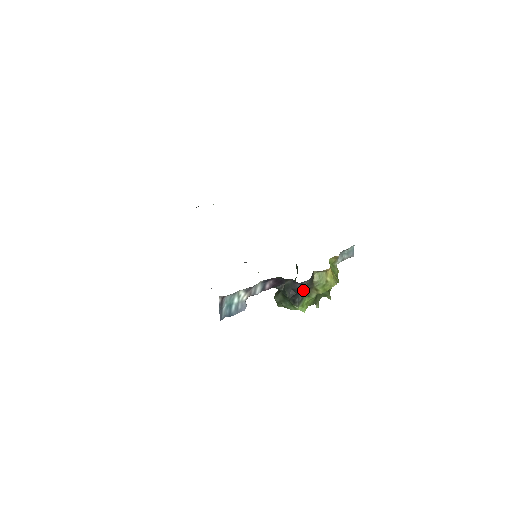
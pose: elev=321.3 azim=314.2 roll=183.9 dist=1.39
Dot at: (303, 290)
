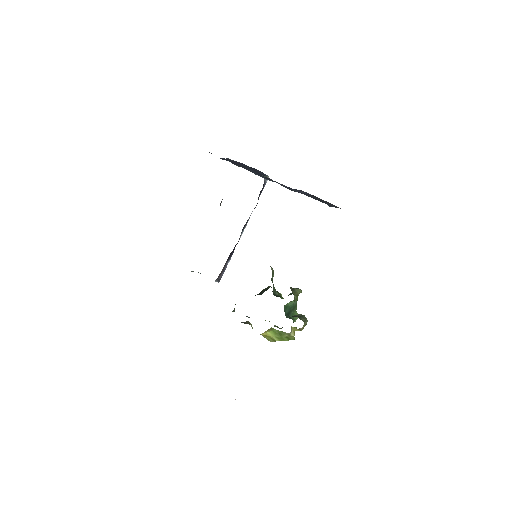
Dot at: occluded
